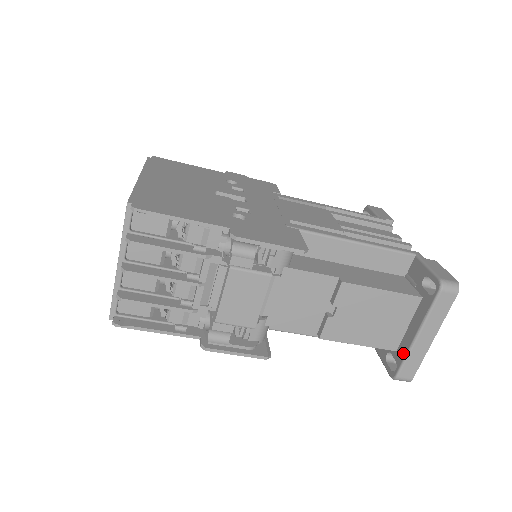
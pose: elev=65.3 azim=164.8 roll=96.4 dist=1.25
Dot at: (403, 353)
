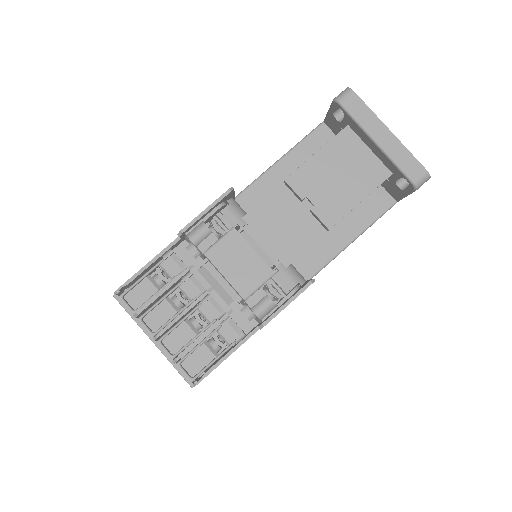
Dot at: (391, 165)
